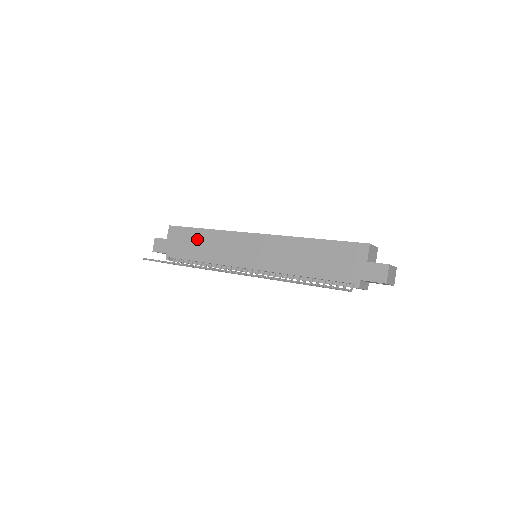
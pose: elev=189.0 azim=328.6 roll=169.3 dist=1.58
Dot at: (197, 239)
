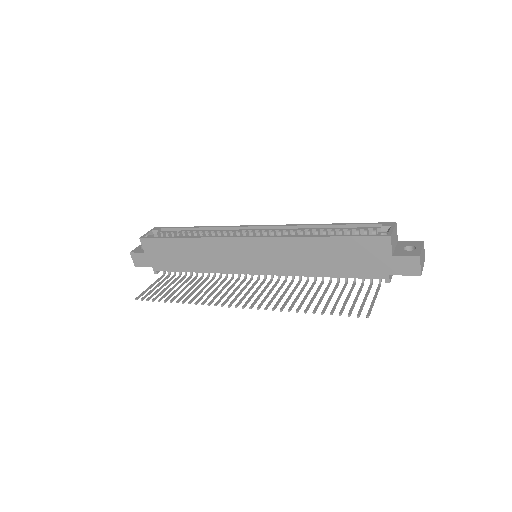
Dot at: (180, 250)
